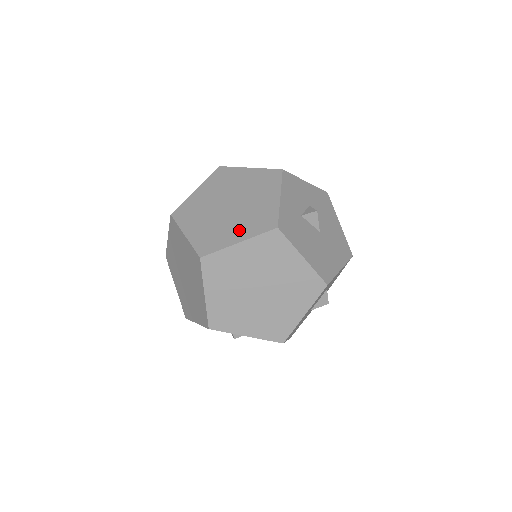
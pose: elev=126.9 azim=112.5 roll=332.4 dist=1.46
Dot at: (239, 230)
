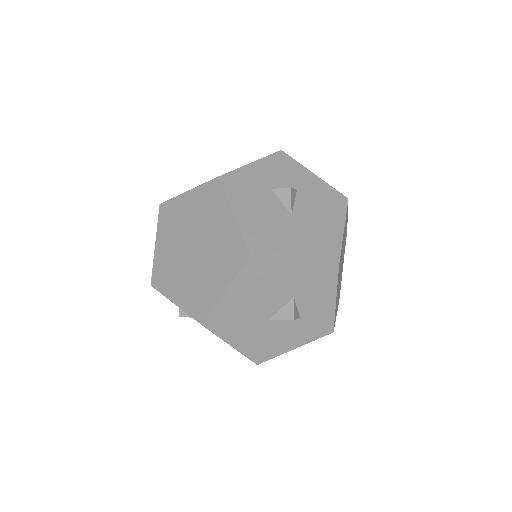
Dot at: occluded
